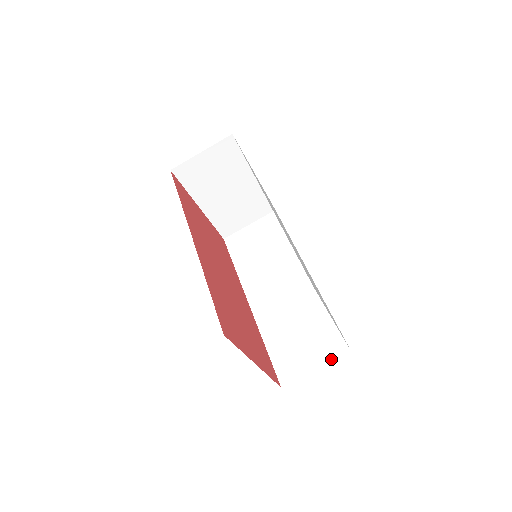
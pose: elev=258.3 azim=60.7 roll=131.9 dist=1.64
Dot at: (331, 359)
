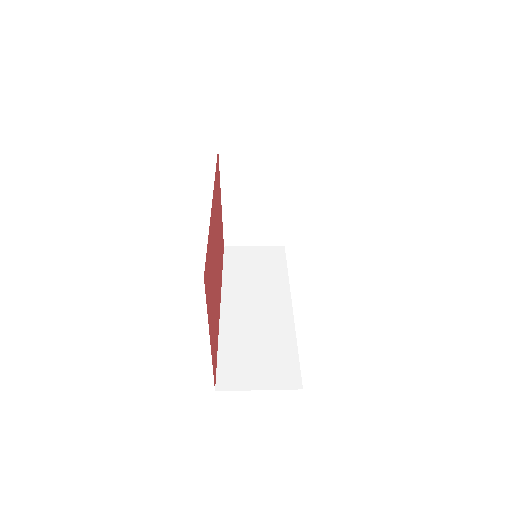
Dot at: (279, 387)
